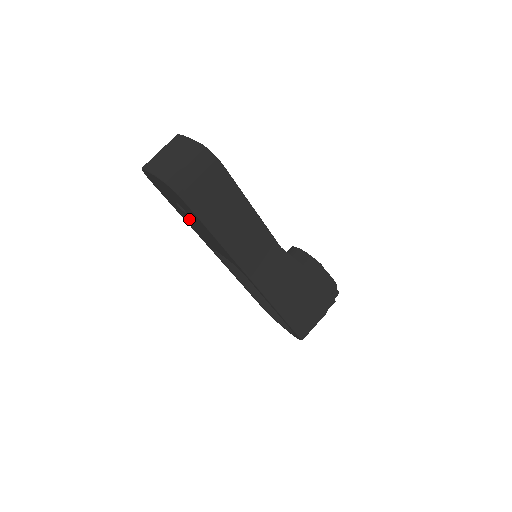
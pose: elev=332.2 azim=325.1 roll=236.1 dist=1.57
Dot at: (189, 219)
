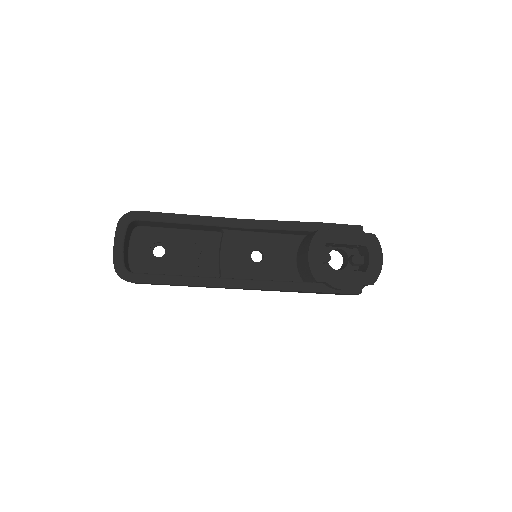
Dot at: occluded
